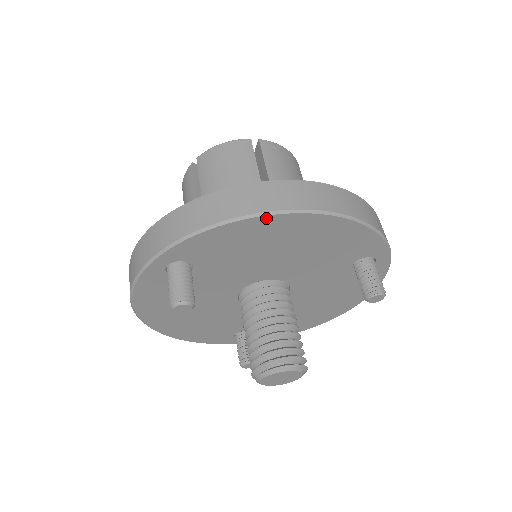
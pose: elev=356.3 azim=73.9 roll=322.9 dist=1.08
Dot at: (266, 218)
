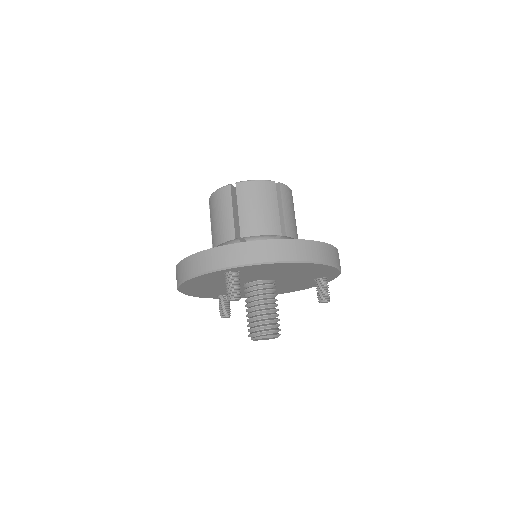
Dot at: (298, 263)
